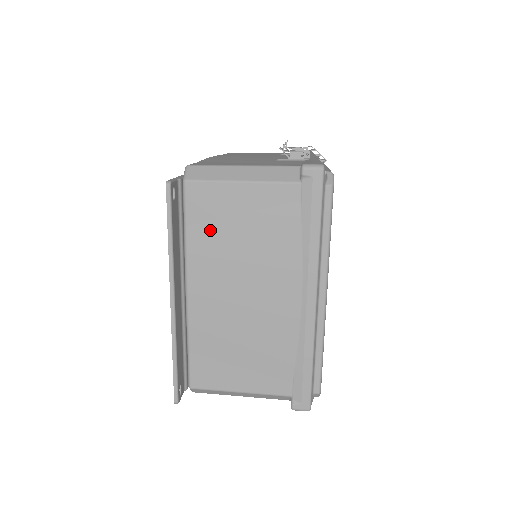
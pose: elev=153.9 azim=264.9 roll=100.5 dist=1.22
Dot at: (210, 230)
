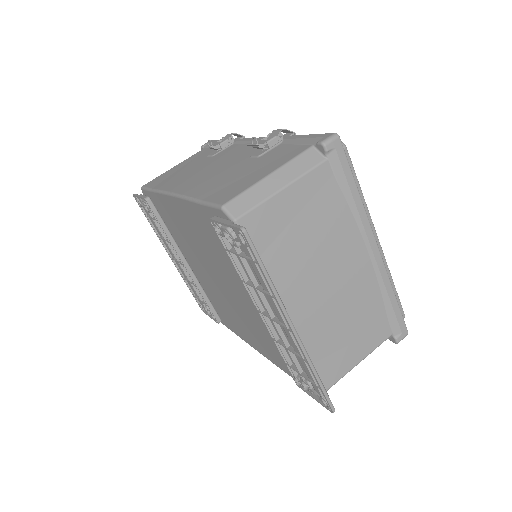
Dot at: (278, 249)
